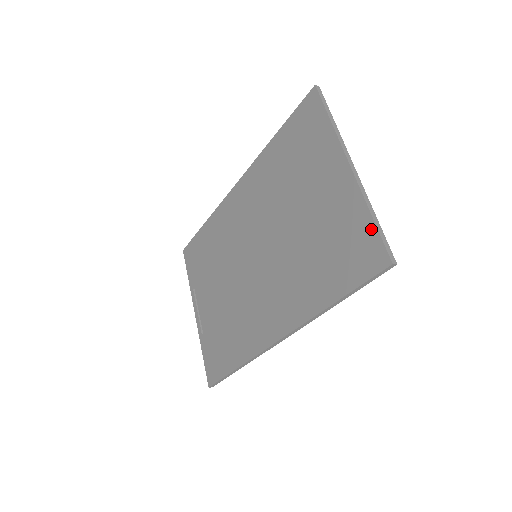
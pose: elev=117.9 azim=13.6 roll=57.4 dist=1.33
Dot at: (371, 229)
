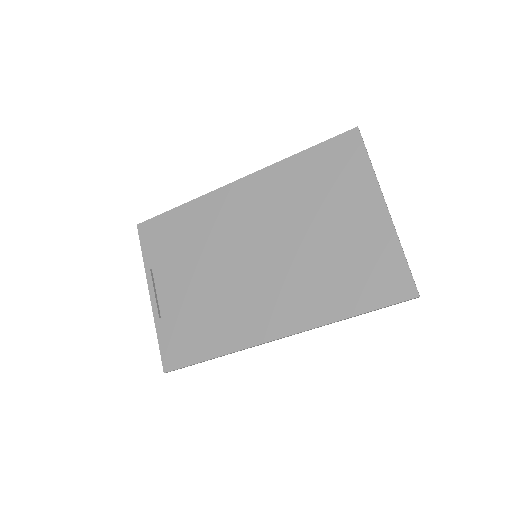
Dot at: (402, 265)
